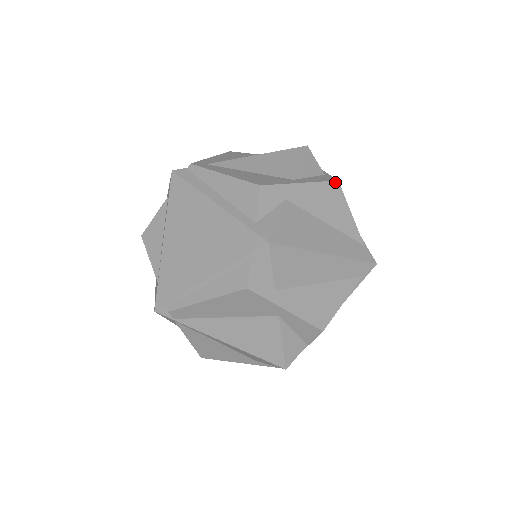
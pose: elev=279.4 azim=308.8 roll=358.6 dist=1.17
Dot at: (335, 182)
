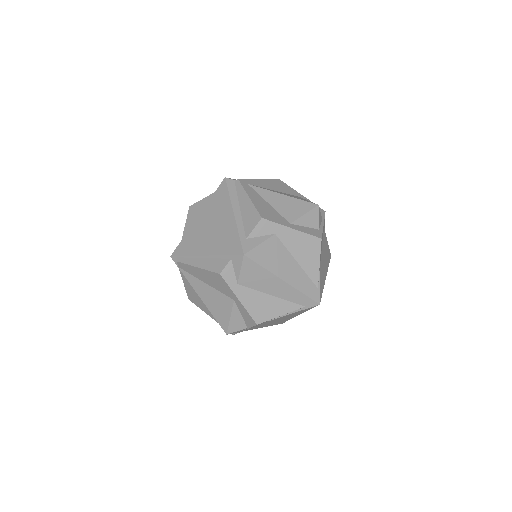
Dot at: (318, 238)
